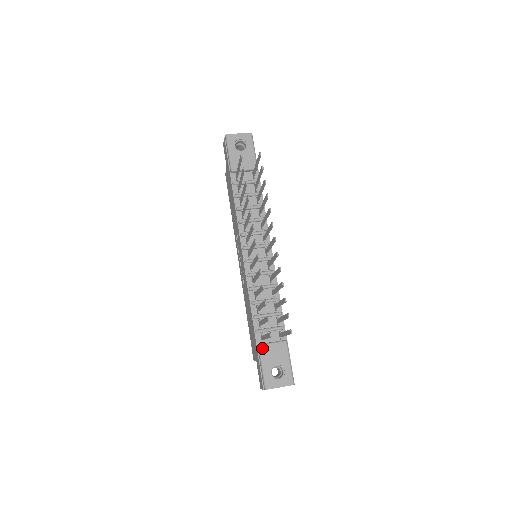
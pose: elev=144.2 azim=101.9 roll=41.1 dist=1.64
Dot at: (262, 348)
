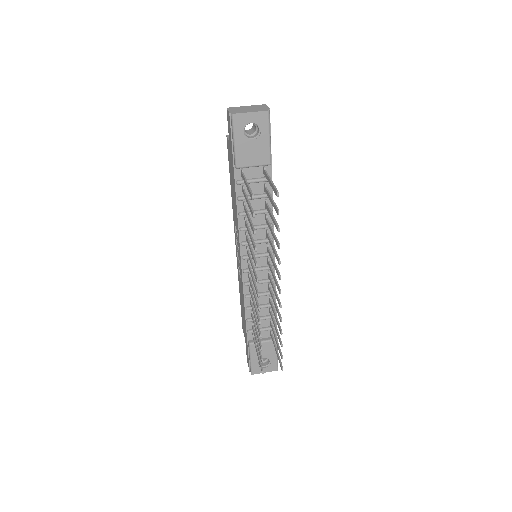
Dot at: (252, 346)
